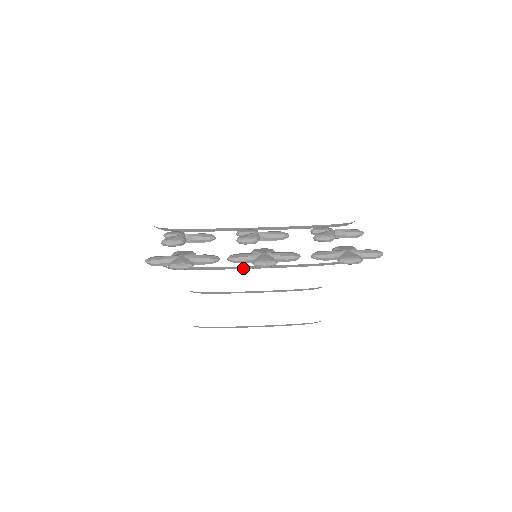
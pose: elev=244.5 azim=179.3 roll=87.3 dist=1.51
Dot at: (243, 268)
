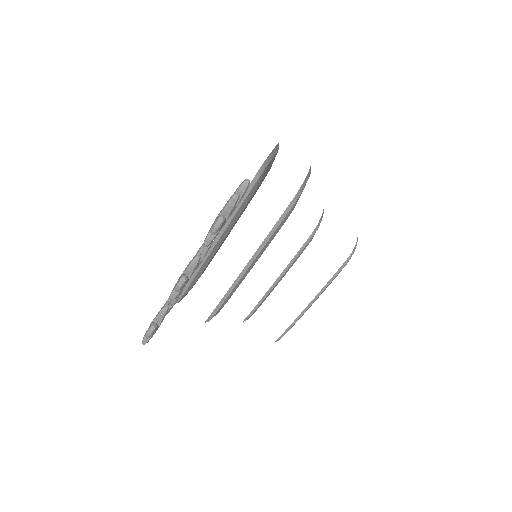
Dot at: (240, 279)
